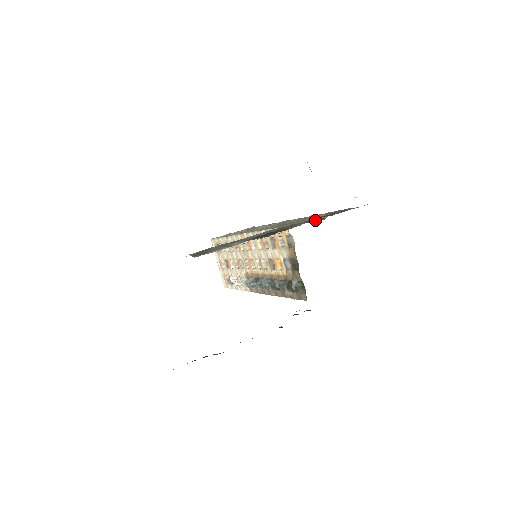
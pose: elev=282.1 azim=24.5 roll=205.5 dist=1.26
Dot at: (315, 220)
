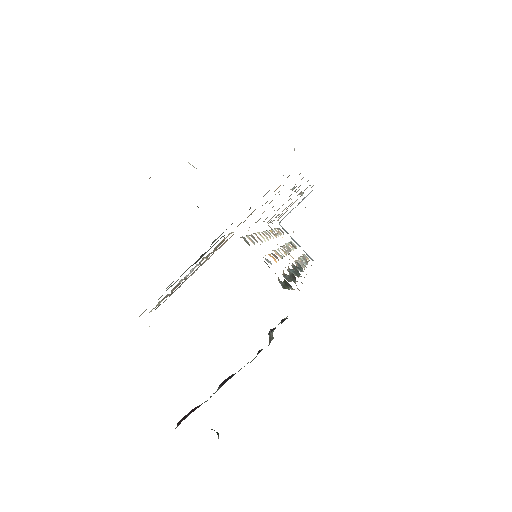
Dot at: occluded
